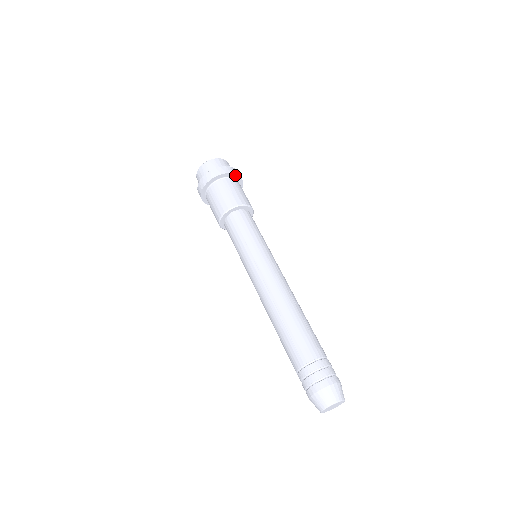
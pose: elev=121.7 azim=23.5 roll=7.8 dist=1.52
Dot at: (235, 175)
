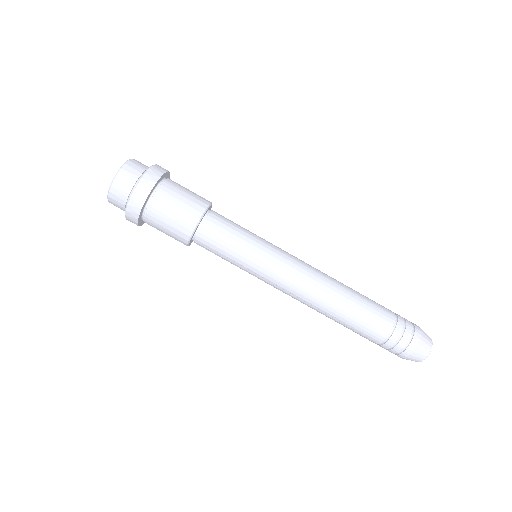
Dot at: (152, 188)
